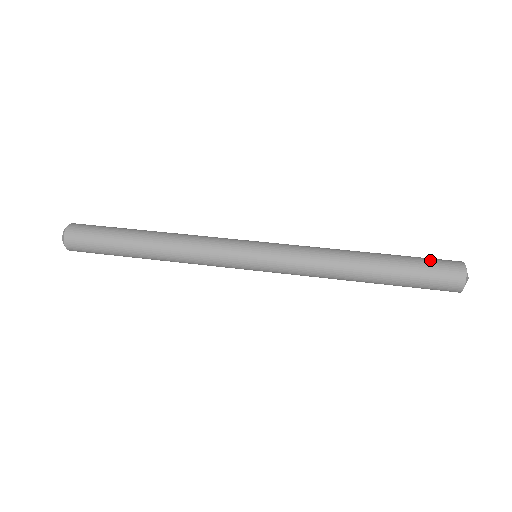
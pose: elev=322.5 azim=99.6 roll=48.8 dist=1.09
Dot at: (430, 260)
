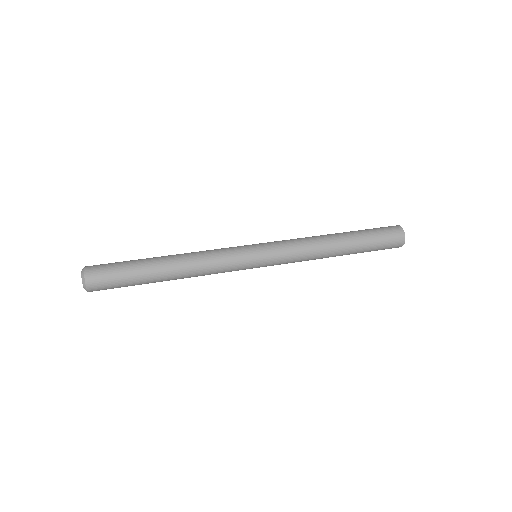
Dot at: (377, 228)
